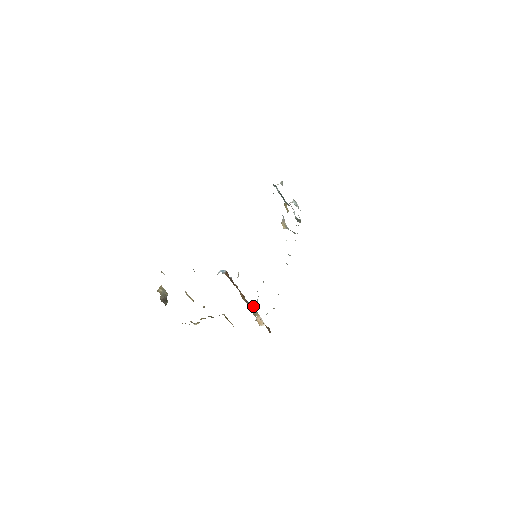
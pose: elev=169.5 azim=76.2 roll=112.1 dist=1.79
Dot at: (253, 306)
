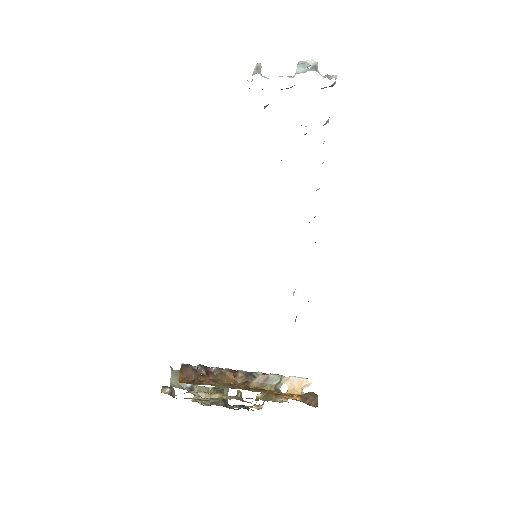
Dot at: (264, 374)
